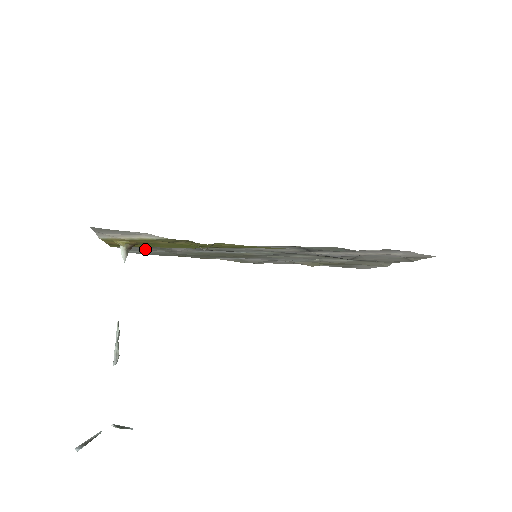
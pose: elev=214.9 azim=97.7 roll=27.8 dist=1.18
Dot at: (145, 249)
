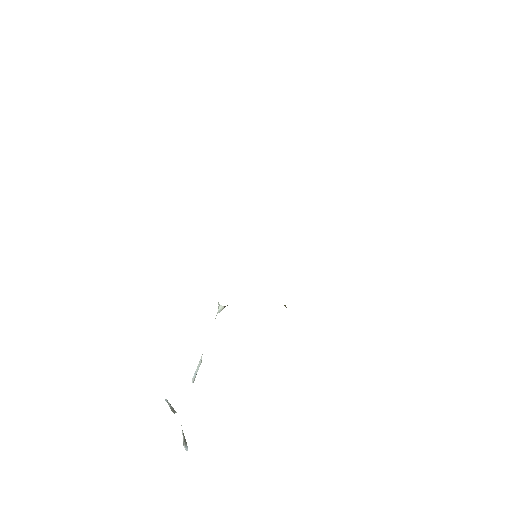
Dot at: occluded
